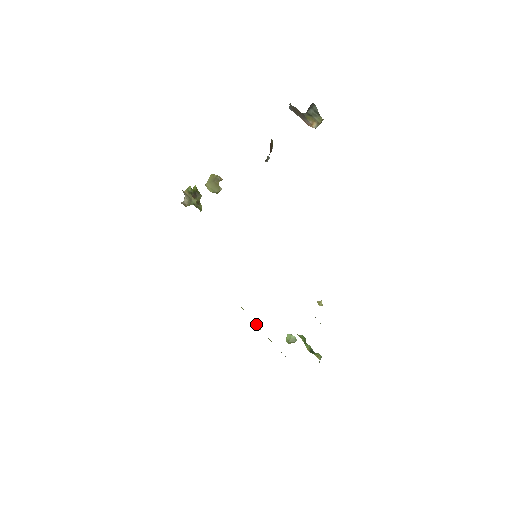
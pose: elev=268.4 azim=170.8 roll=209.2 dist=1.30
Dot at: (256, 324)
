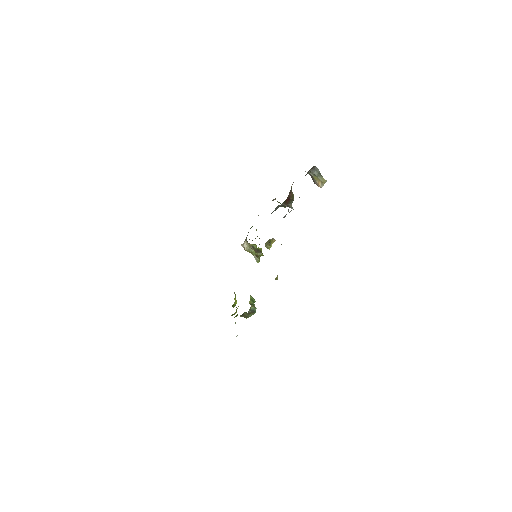
Dot at: (235, 298)
